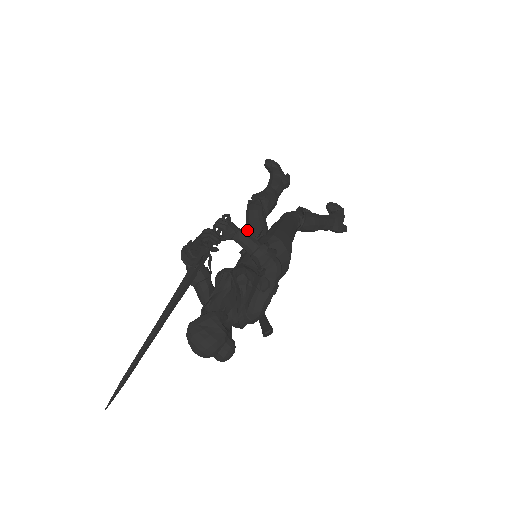
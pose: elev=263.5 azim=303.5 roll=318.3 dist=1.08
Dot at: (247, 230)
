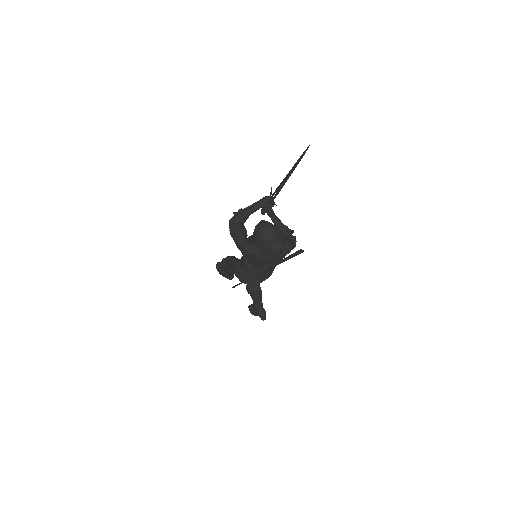
Dot at: (233, 259)
